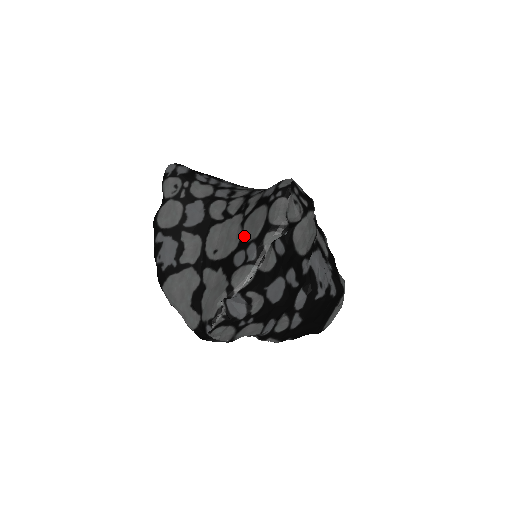
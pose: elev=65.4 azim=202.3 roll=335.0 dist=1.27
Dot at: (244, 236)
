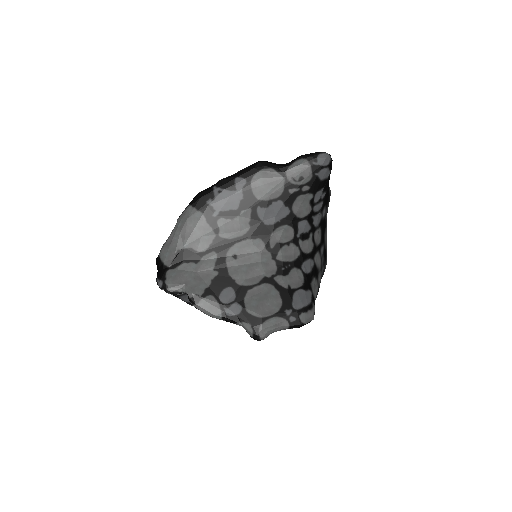
Dot at: (250, 291)
